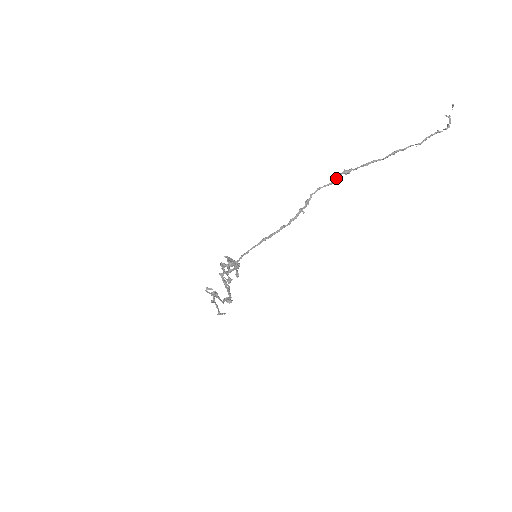
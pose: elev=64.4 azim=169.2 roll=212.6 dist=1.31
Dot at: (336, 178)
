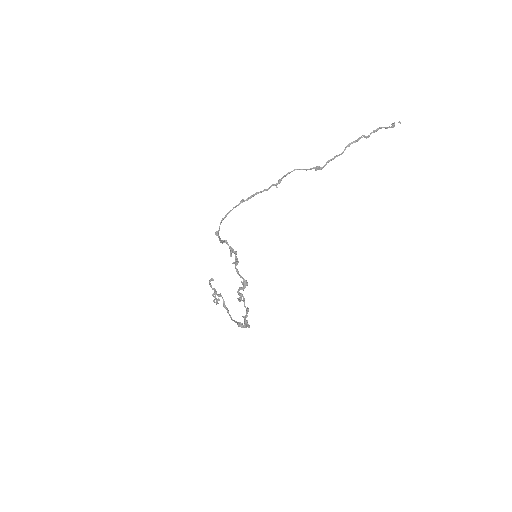
Dot at: (306, 169)
